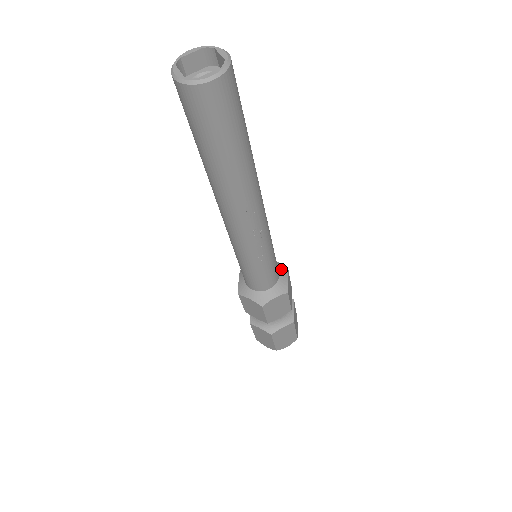
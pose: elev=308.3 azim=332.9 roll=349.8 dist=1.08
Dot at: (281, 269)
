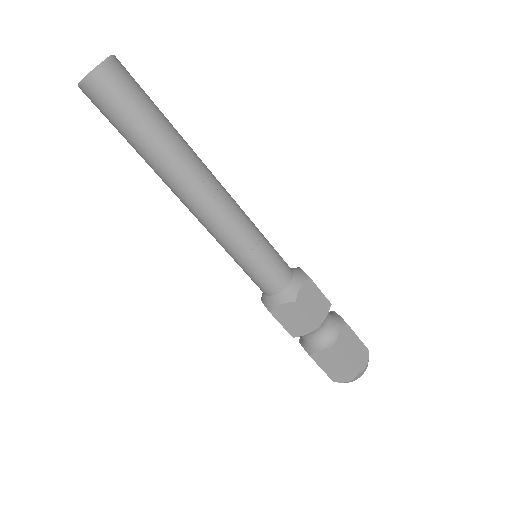
Dot at: (292, 268)
